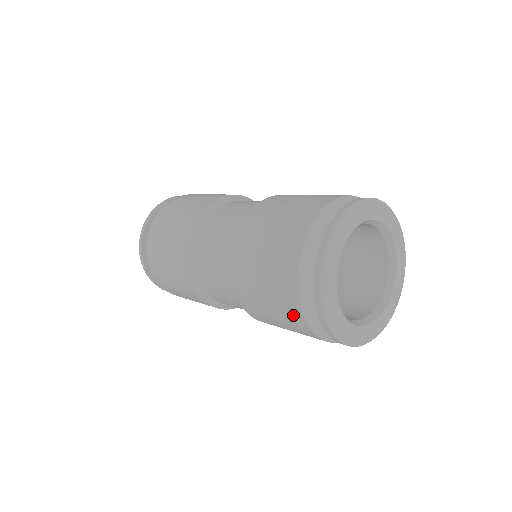
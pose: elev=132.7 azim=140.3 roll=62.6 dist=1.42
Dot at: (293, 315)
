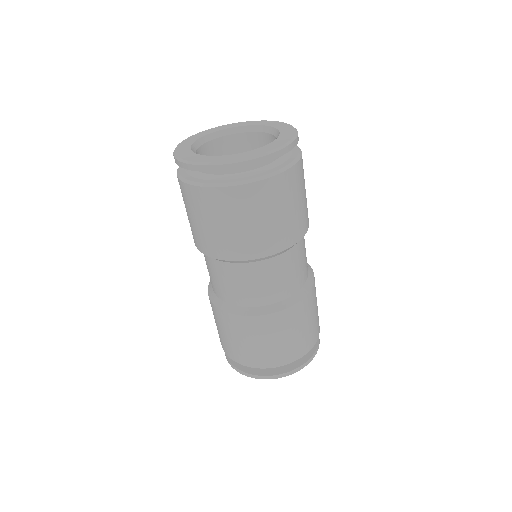
Dot at: occluded
